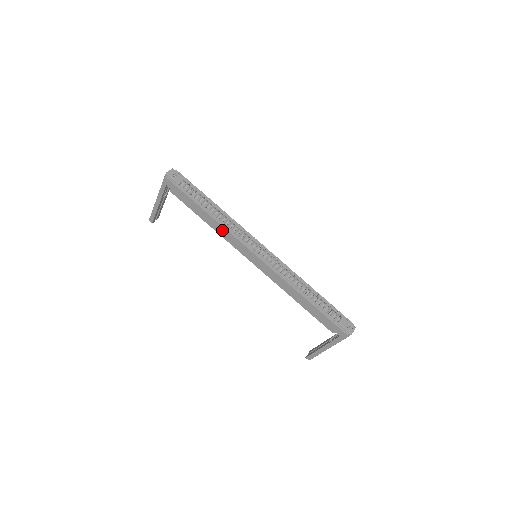
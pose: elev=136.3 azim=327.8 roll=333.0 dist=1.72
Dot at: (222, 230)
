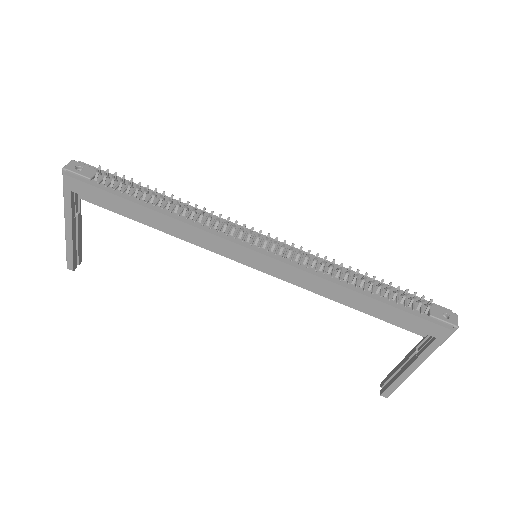
Dot at: (187, 230)
